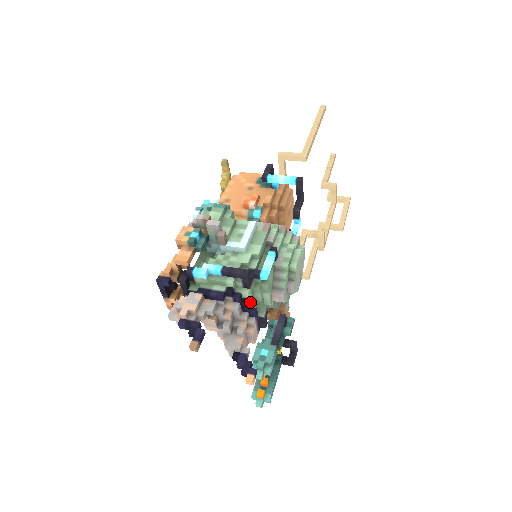
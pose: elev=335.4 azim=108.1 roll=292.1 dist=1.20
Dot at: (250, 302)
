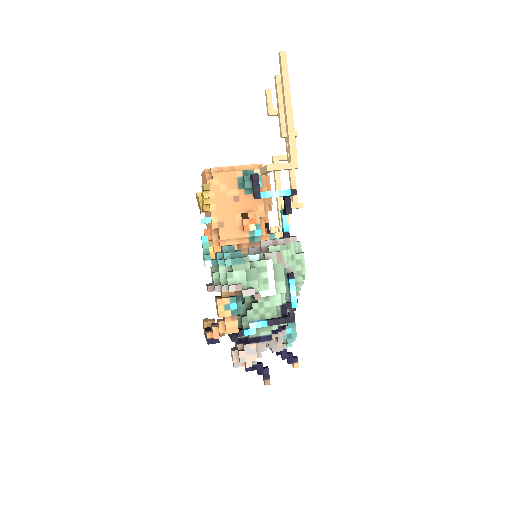
Dot at: occluded
